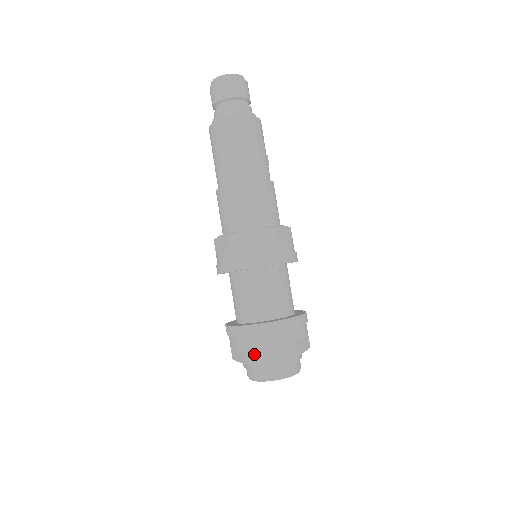
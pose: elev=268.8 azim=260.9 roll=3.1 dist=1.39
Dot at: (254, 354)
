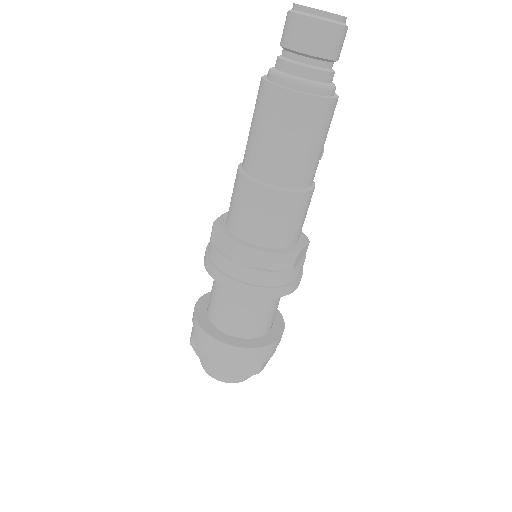
Dot at: (218, 366)
